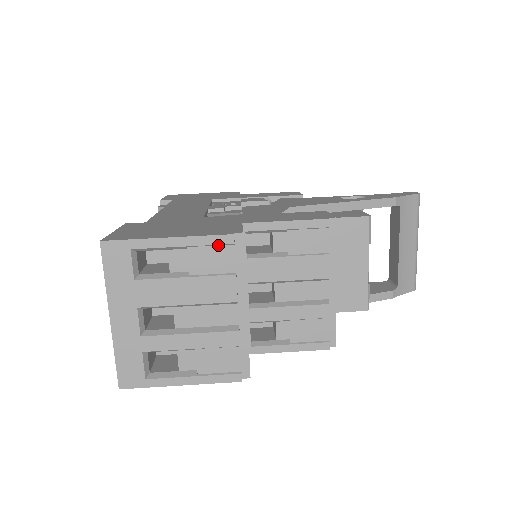
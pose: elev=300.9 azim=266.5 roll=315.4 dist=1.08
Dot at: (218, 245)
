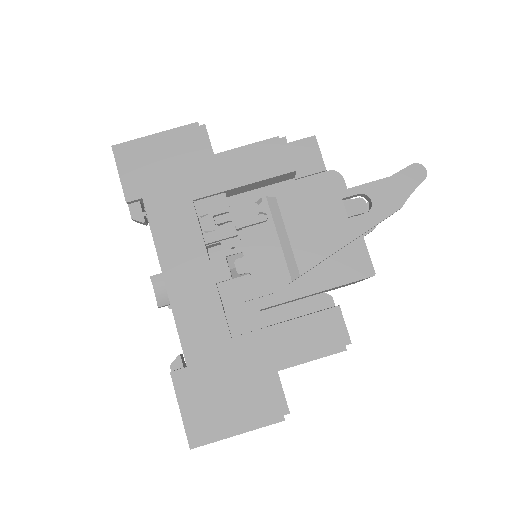
Dot at: (271, 417)
